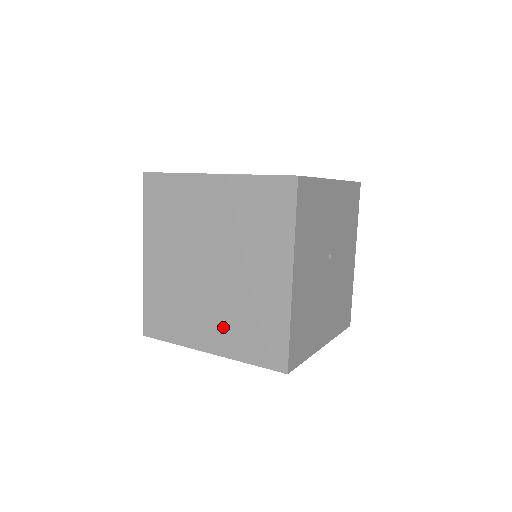
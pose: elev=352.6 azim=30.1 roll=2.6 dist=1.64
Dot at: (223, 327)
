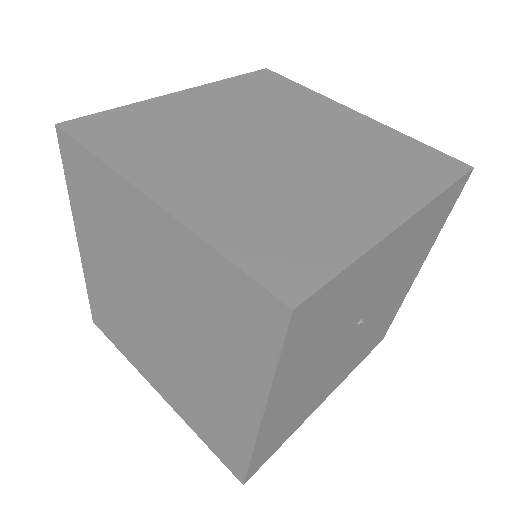
Dot at: (174, 388)
